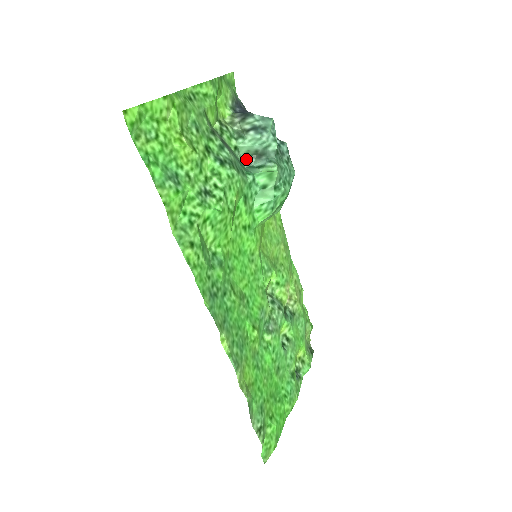
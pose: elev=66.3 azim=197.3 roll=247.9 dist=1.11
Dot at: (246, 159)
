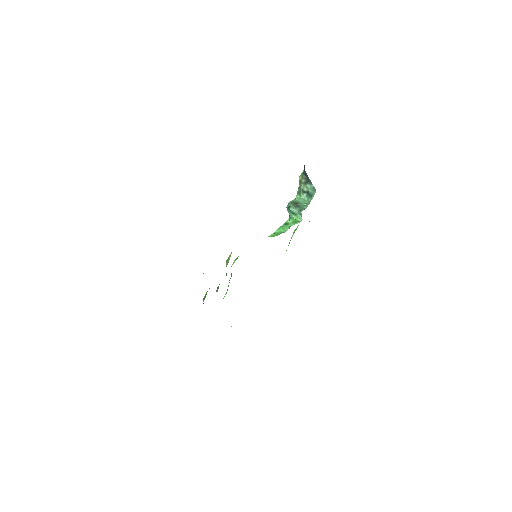
Dot at: (290, 203)
